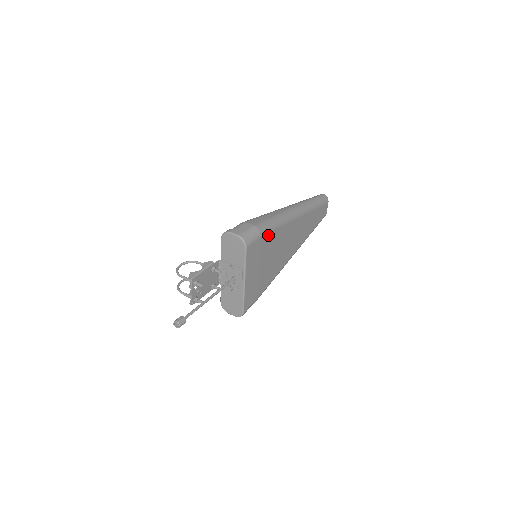
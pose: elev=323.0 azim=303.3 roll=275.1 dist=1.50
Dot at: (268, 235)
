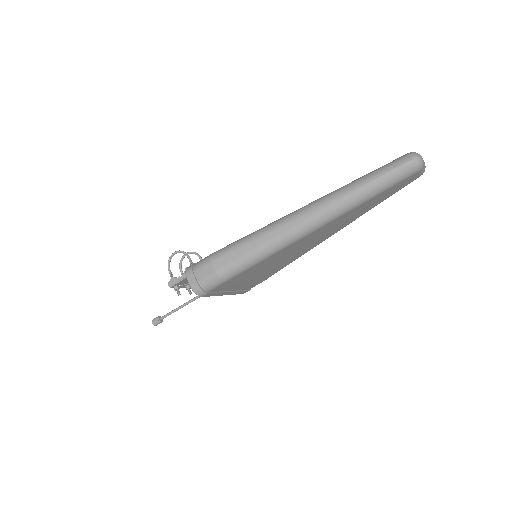
Dot at: (243, 272)
